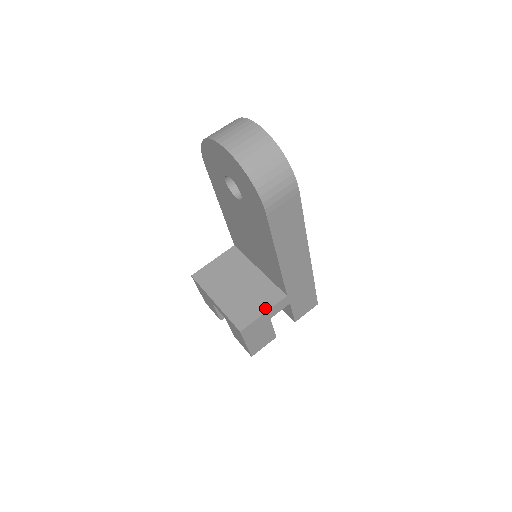
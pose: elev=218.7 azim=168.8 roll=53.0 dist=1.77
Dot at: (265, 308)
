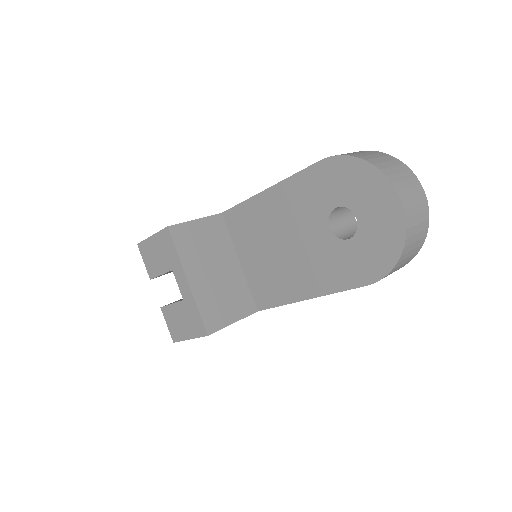
Dot at: (237, 317)
